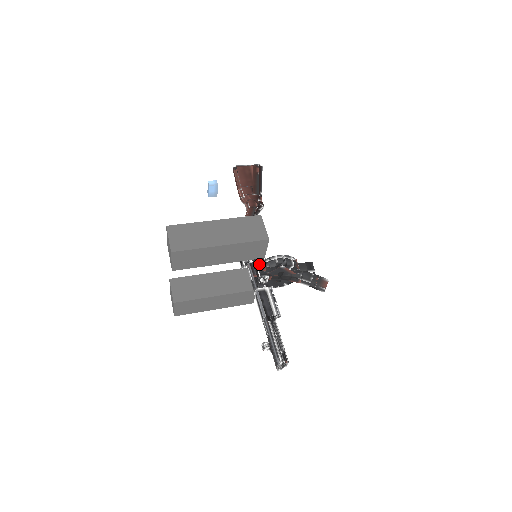
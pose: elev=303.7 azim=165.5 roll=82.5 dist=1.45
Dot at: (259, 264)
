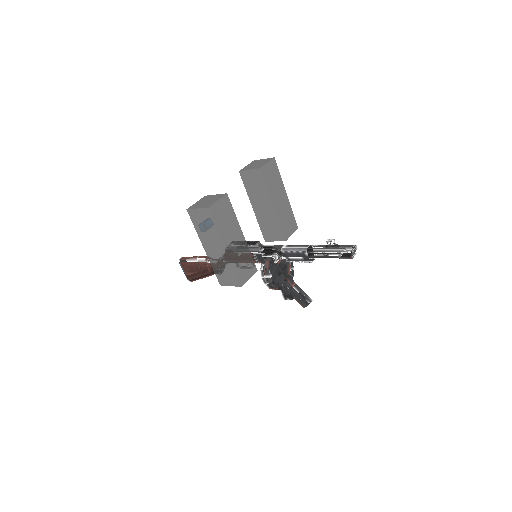
Dot at: occluded
